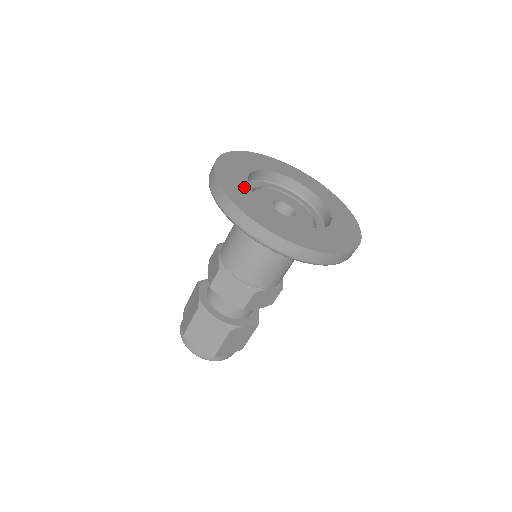
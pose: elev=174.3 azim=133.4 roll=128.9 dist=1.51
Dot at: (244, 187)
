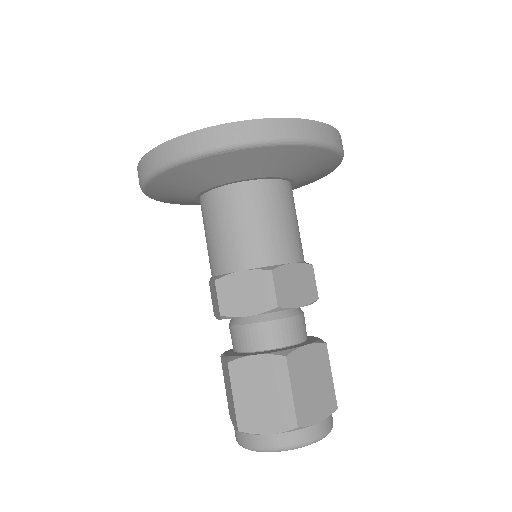
Dot at: occluded
